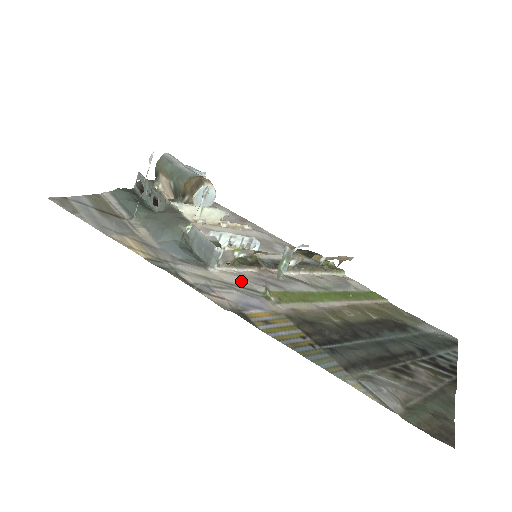
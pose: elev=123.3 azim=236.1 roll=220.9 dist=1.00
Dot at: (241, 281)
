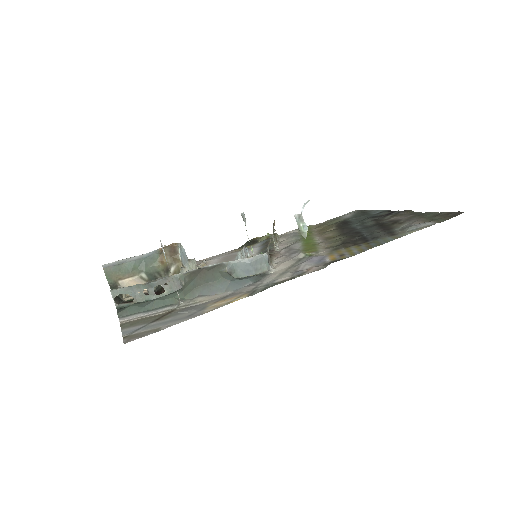
Dot at: (290, 262)
